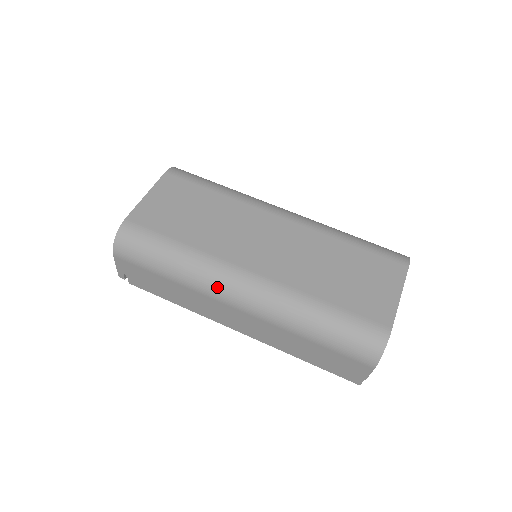
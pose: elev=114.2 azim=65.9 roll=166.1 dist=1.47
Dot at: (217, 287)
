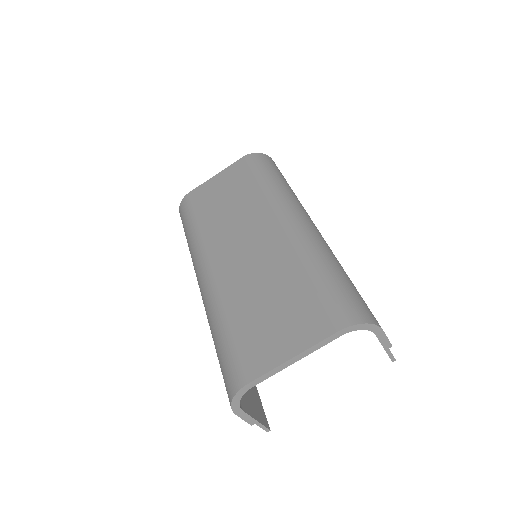
Dot at: (195, 270)
